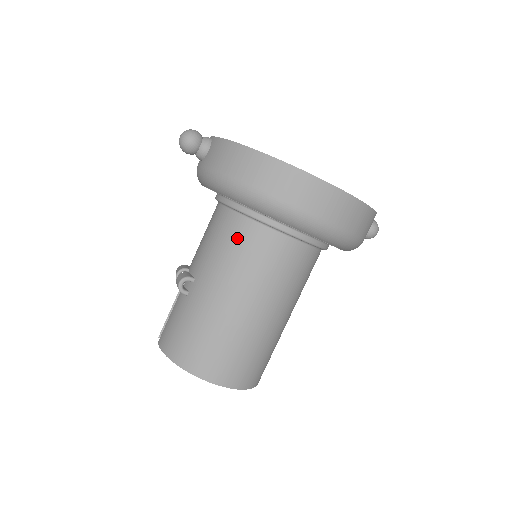
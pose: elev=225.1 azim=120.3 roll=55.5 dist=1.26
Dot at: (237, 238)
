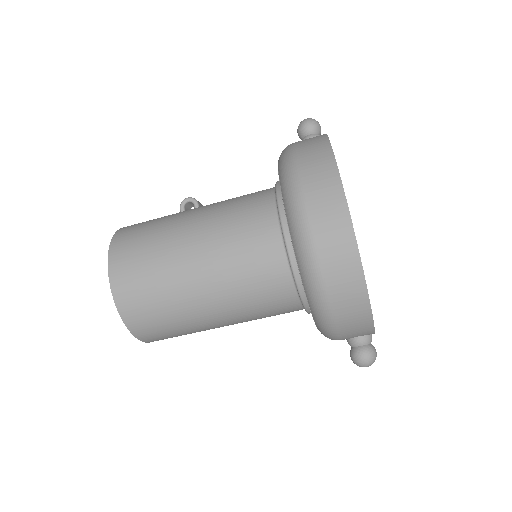
Dot at: (251, 201)
